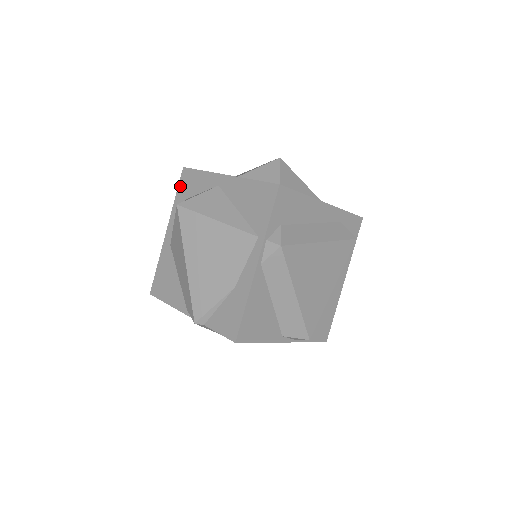
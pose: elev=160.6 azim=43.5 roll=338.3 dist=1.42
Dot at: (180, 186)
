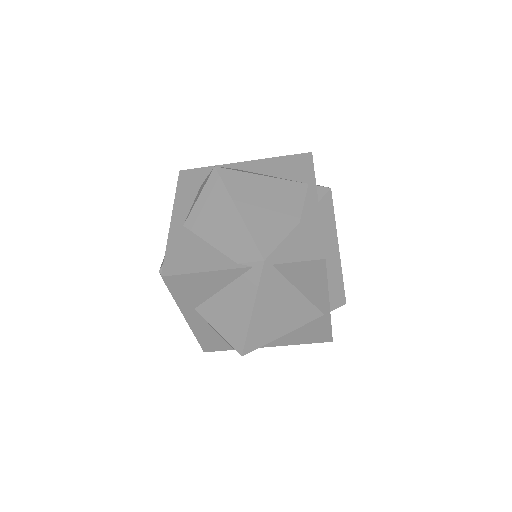
Dot at: (181, 183)
